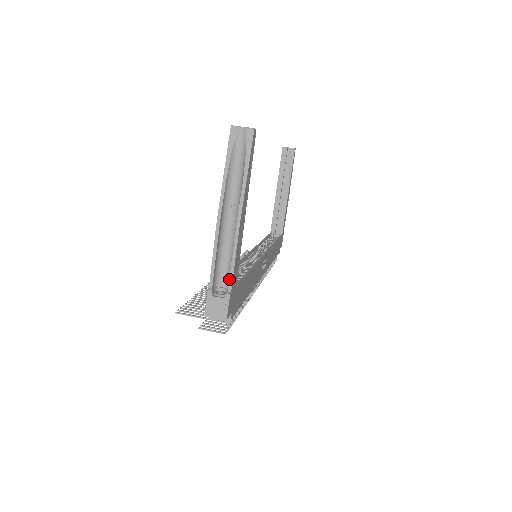
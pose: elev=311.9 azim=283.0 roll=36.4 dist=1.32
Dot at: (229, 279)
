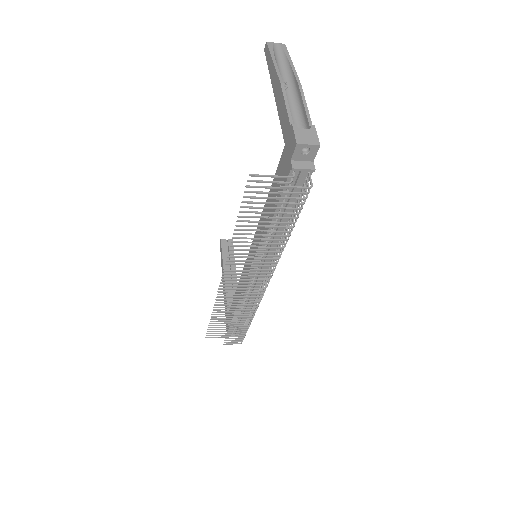
Dot at: (307, 119)
